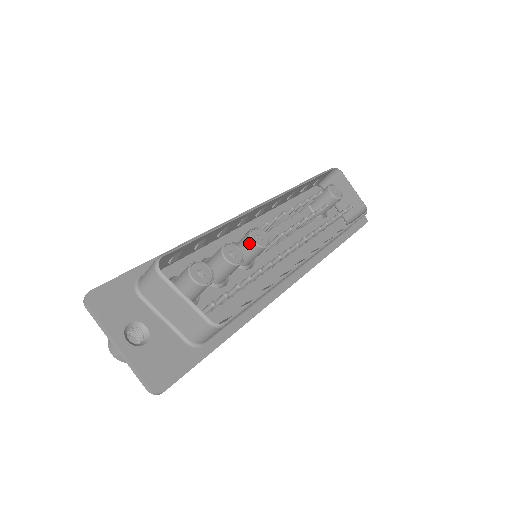
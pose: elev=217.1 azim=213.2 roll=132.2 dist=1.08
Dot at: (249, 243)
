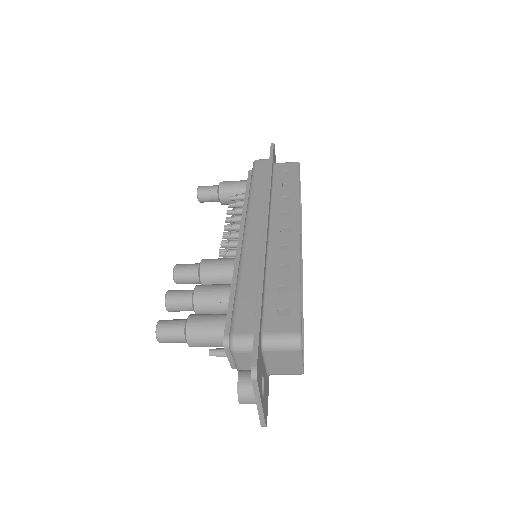
Dot at: occluded
